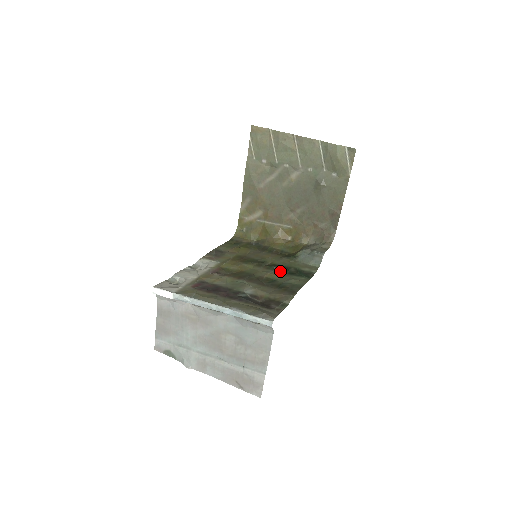
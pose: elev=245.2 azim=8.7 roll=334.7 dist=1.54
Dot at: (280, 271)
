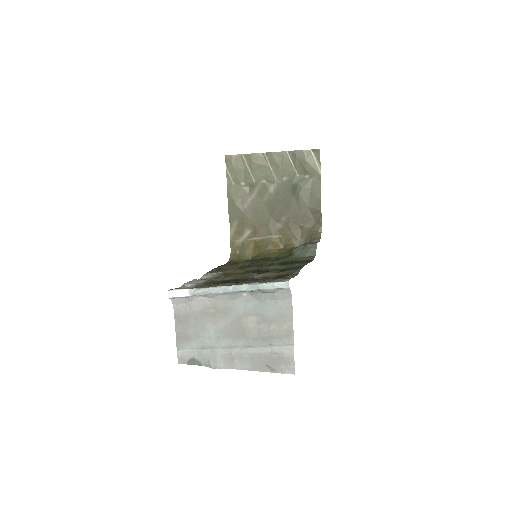
Dot at: (281, 265)
